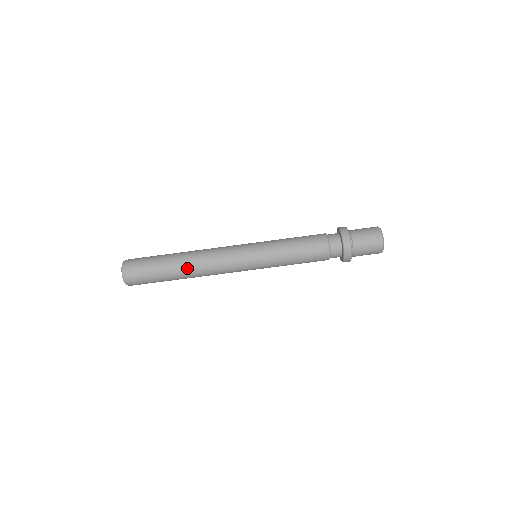
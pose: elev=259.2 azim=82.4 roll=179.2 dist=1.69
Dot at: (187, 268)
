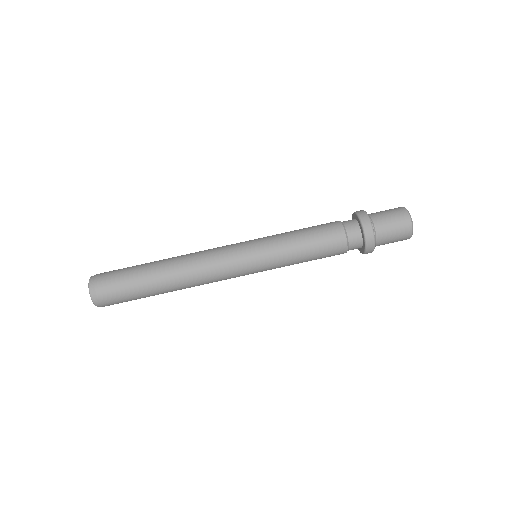
Dot at: (169, 263)
